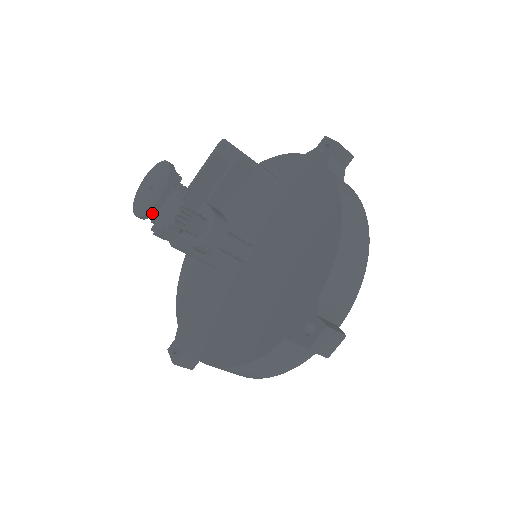
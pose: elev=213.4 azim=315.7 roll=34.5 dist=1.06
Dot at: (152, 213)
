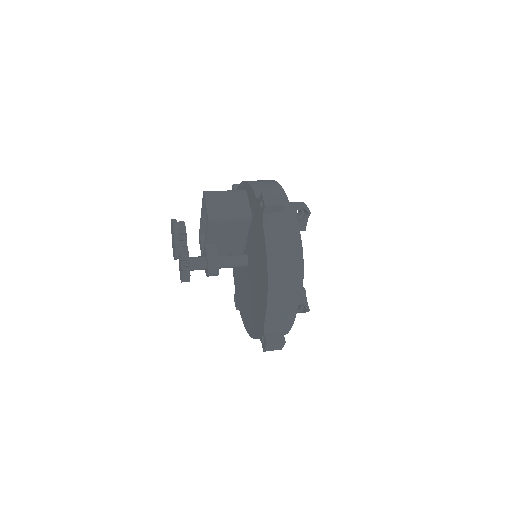
Dot at: occluded
